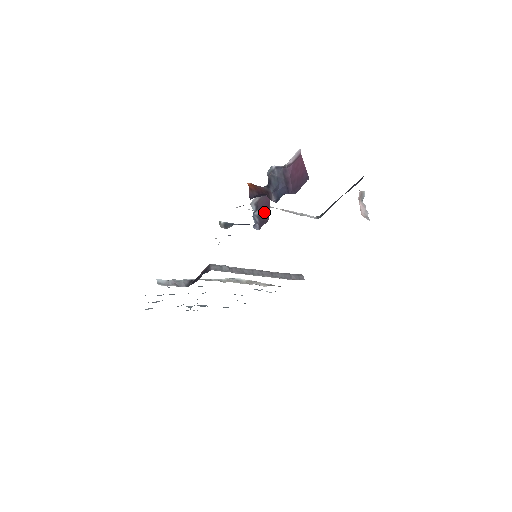
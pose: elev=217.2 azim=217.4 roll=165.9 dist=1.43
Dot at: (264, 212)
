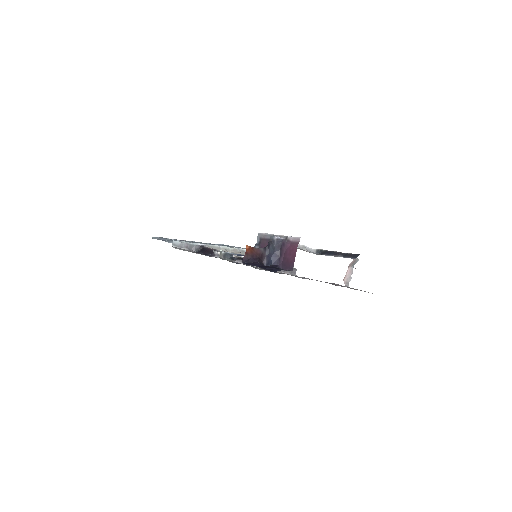
Dot at: occluded
